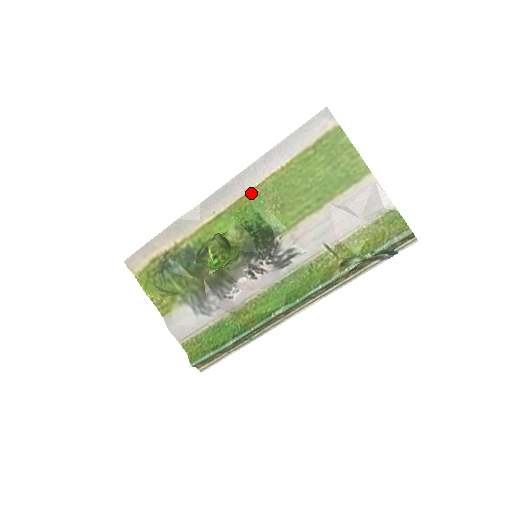
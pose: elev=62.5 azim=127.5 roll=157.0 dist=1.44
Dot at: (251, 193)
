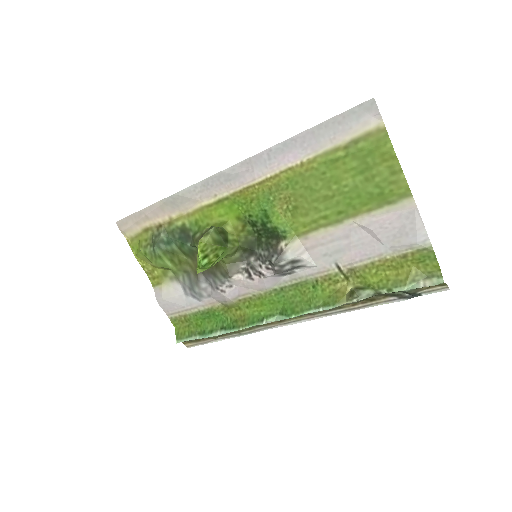
Dot at: (260, 185)
